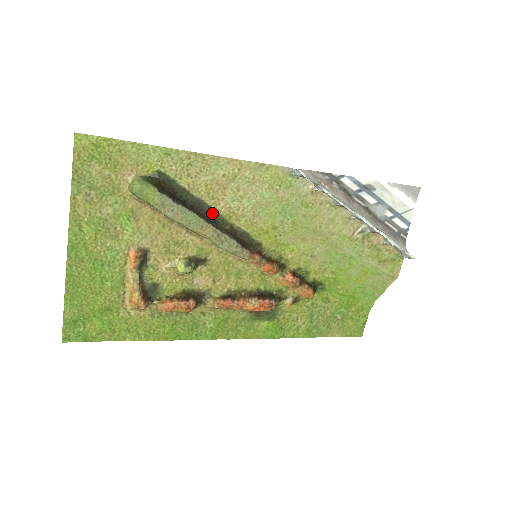
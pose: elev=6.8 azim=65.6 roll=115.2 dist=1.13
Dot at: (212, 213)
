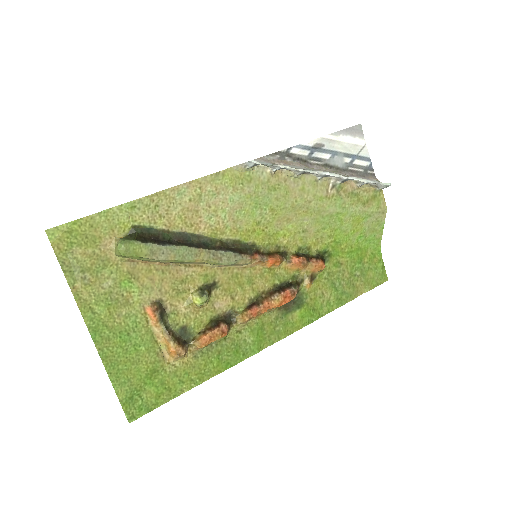
Dot at: (198, 239)
